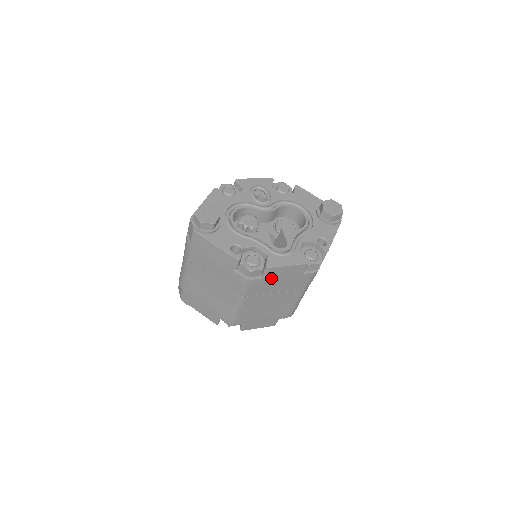
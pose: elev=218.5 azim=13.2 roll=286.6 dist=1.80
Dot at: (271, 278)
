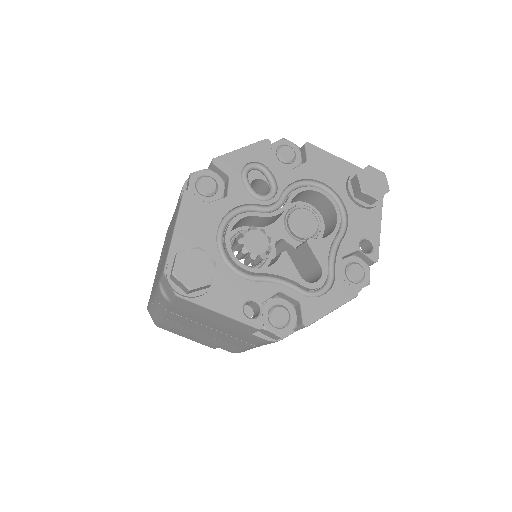
Dot at: occluded
